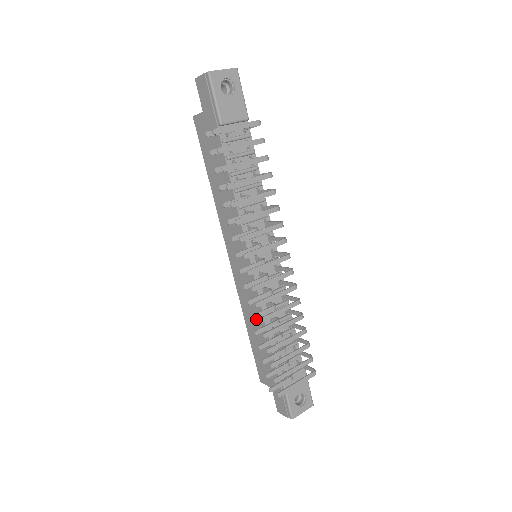
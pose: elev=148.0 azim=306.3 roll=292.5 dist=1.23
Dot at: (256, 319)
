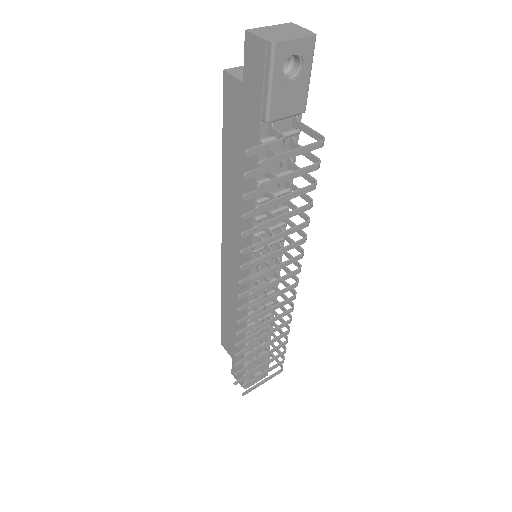
Dot at: (236, 310)
